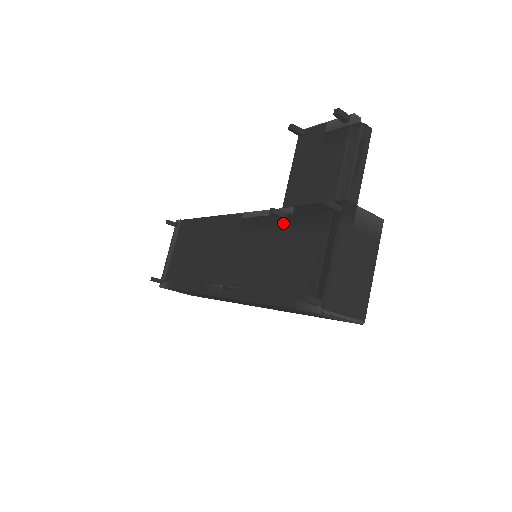
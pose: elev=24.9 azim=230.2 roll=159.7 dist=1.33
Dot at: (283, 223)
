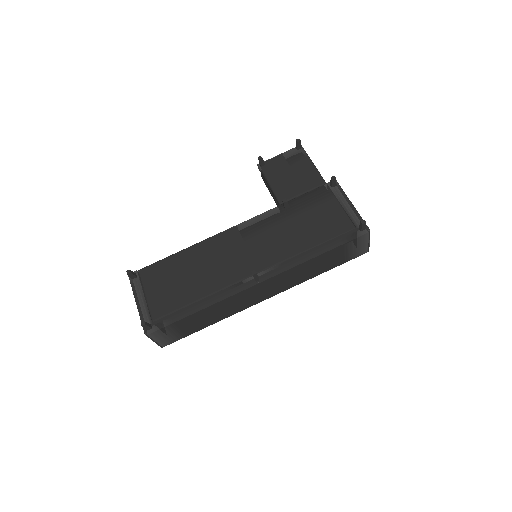
Dot at: (290, 211)
